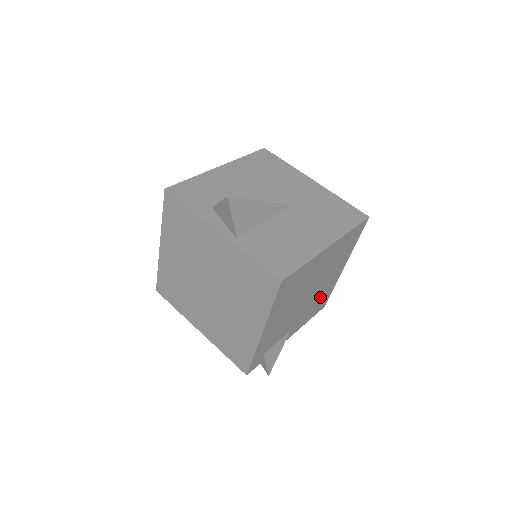
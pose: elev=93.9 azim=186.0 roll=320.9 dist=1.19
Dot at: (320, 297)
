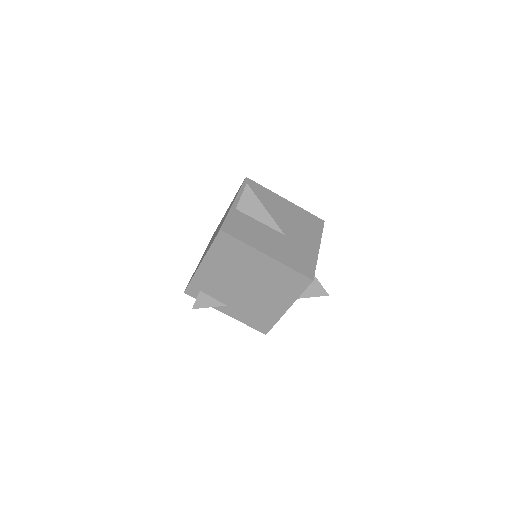
Dot at: (260, 311)
